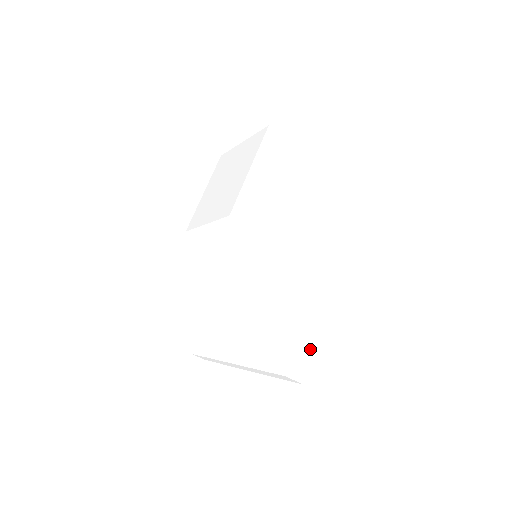
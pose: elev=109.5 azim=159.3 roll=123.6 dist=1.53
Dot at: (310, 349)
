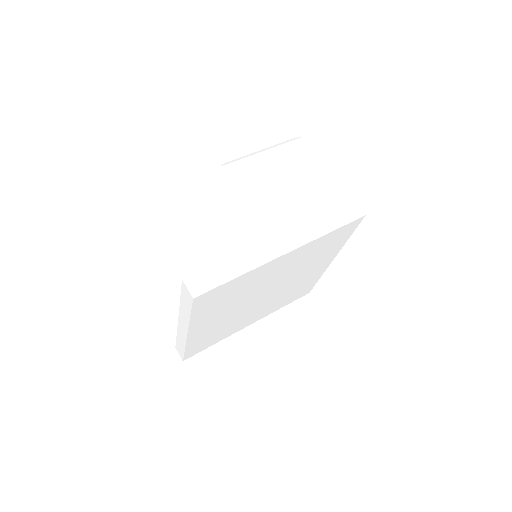
Dot at: (221, 279)
